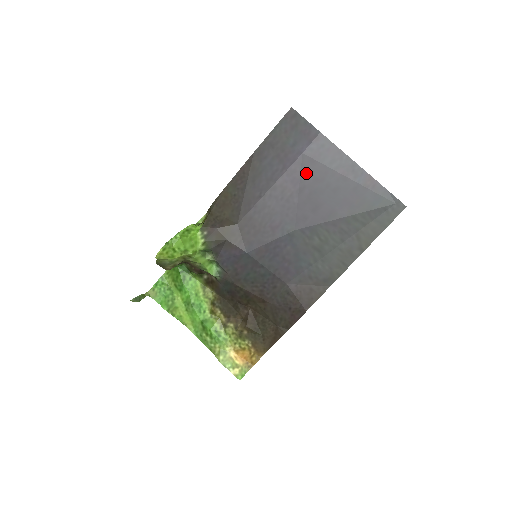
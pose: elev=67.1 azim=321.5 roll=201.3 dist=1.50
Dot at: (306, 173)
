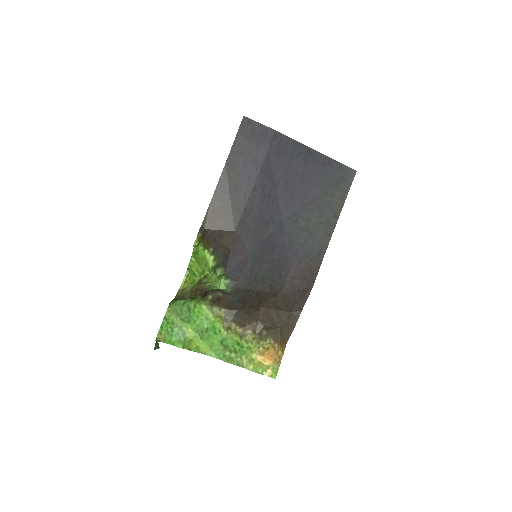
Dot at: (276, 168)
